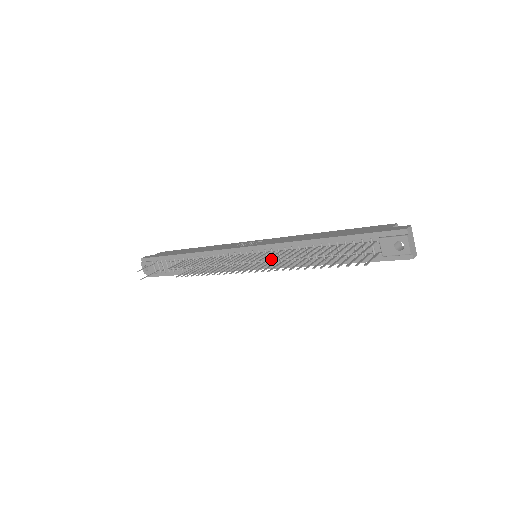
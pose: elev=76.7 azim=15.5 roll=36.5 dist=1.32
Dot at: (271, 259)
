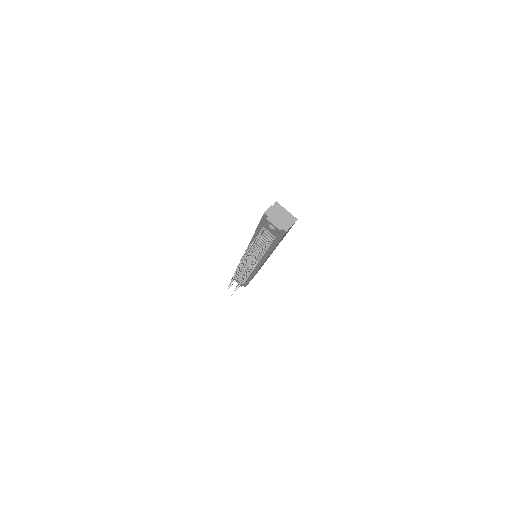
Dot at: occluded
